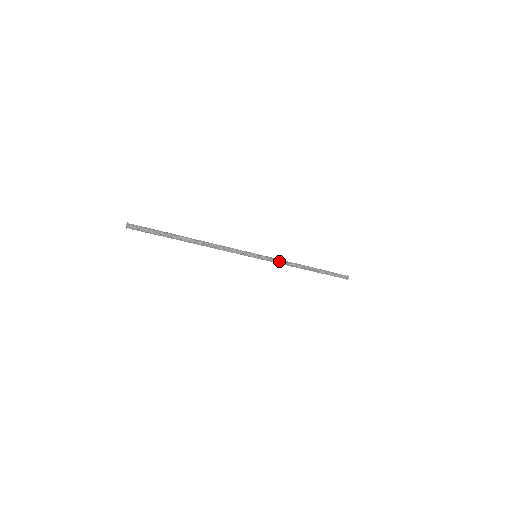
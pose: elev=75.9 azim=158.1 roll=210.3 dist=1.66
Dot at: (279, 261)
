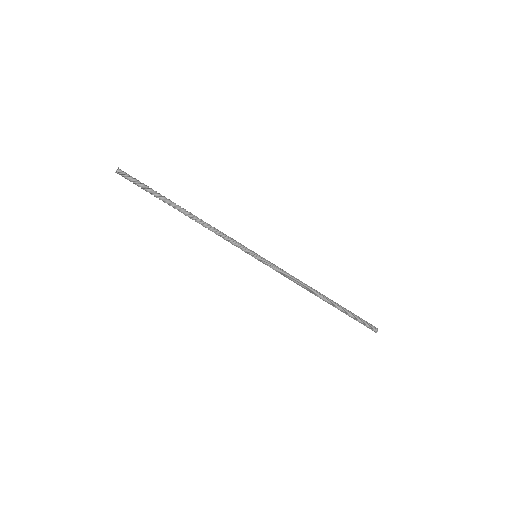
Dot at: (283, 273)
